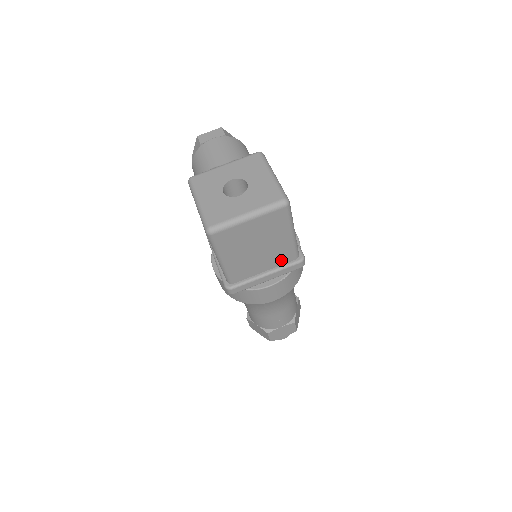
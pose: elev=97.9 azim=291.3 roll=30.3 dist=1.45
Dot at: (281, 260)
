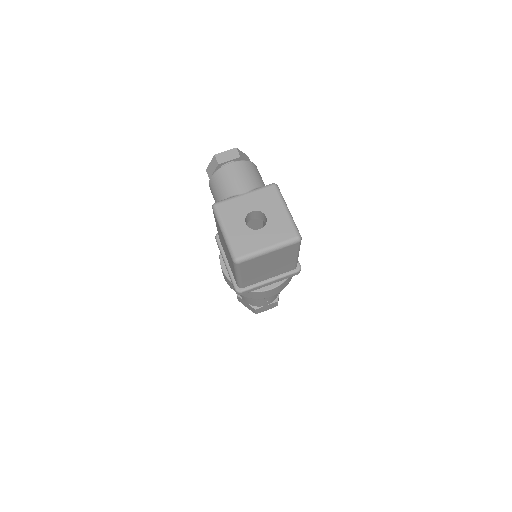
Dot at: (283, 271)
